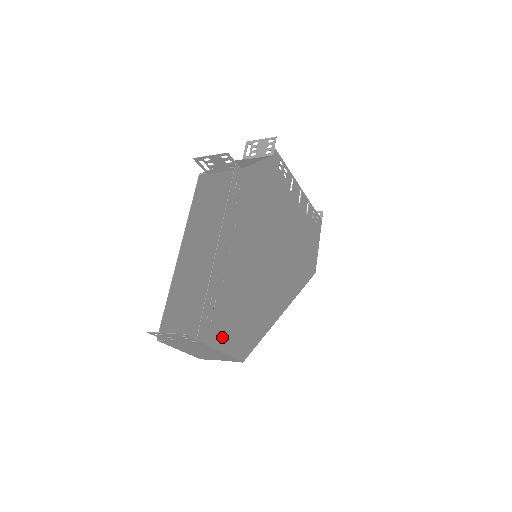
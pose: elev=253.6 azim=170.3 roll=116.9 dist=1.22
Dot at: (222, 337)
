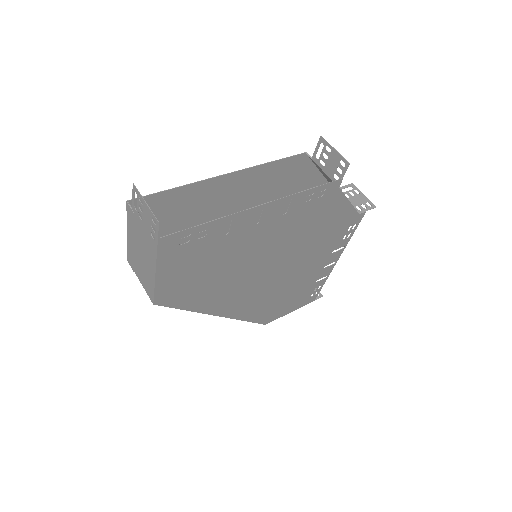
Dot at: (171, 266)
